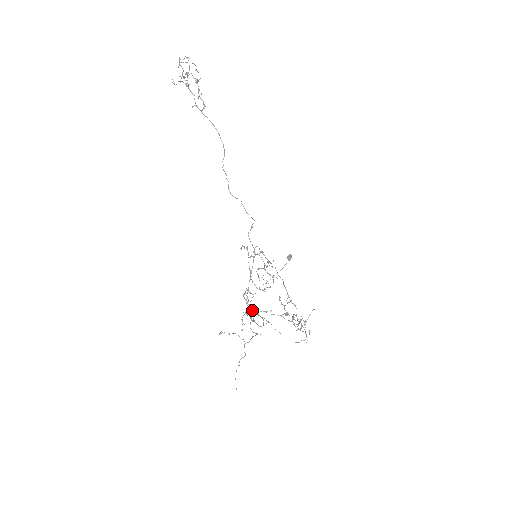
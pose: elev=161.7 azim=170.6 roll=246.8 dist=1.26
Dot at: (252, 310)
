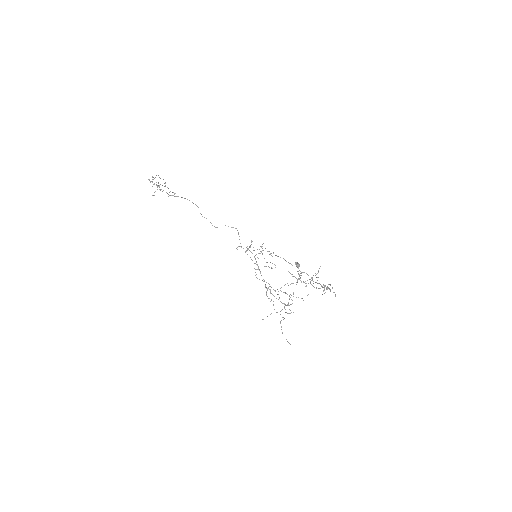
Dot at: (270, 286)
